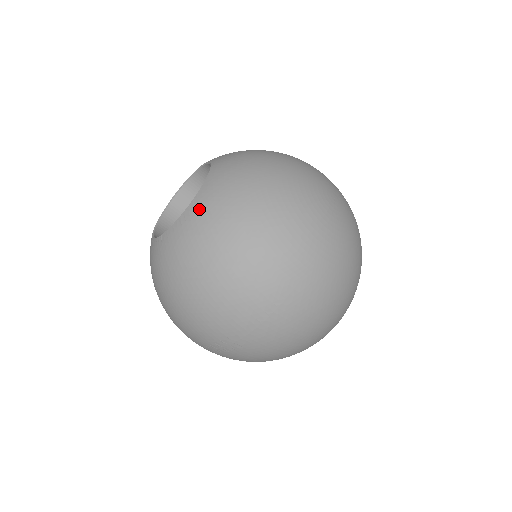
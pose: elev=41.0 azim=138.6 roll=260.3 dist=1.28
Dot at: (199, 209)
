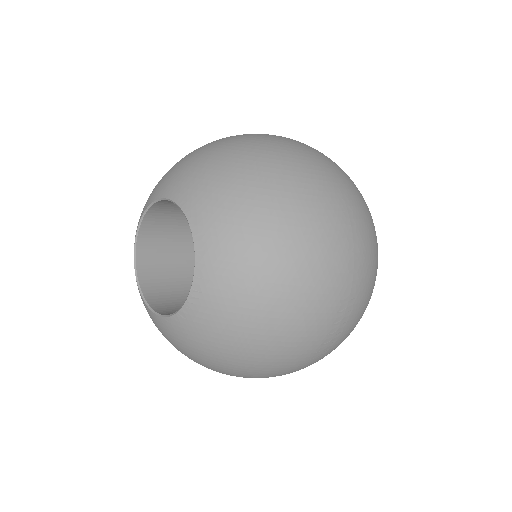
Dot at: (207, 219)
